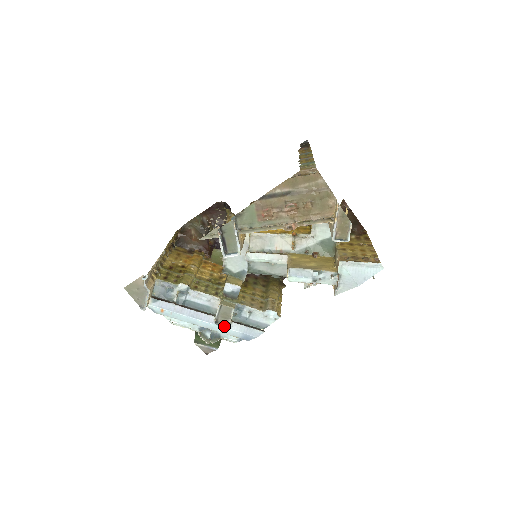
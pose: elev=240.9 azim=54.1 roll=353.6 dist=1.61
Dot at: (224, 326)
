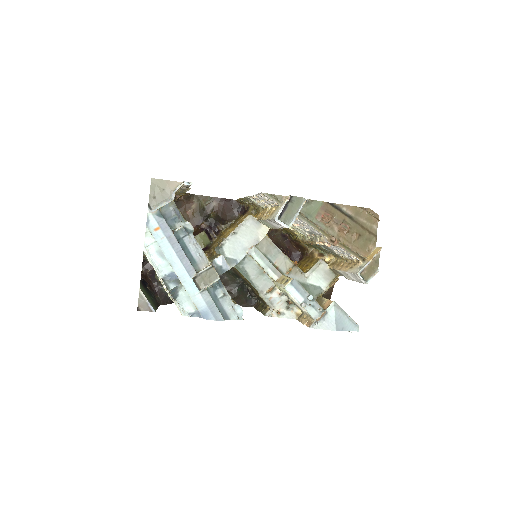
Dot at: (197, 287)
